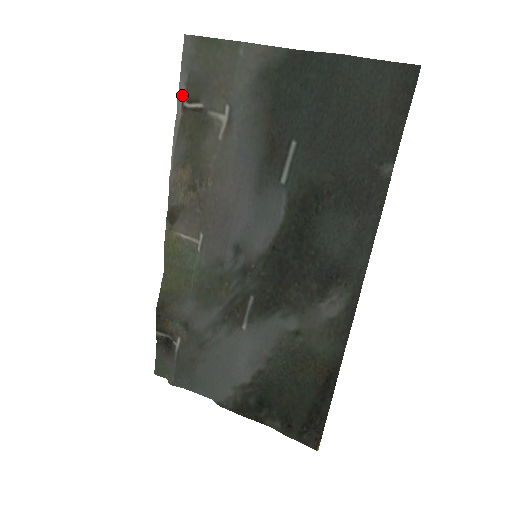
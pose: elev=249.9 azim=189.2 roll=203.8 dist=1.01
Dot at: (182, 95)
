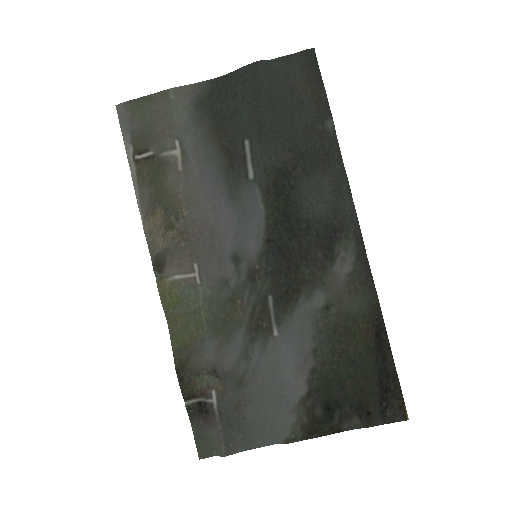
Dot at: (130, 152)
